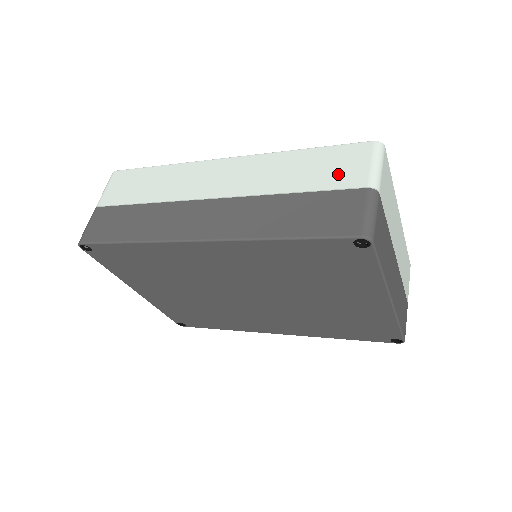
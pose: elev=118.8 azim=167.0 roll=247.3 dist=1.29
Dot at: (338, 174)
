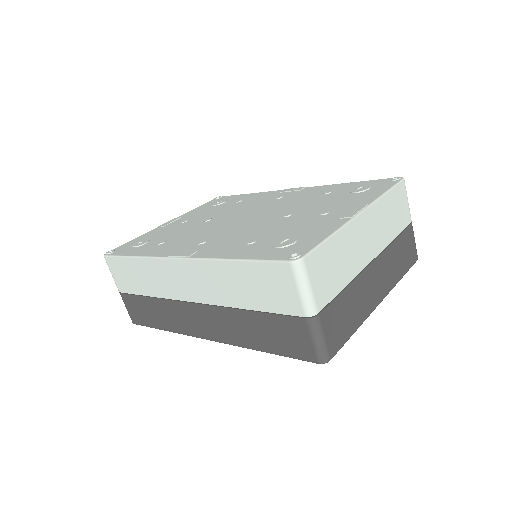
Dot at: (275, 298)
